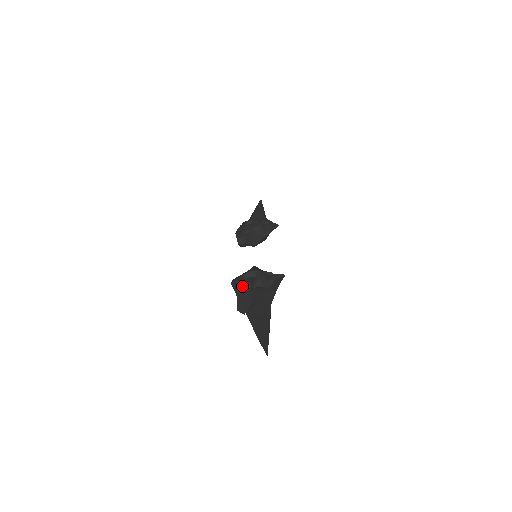
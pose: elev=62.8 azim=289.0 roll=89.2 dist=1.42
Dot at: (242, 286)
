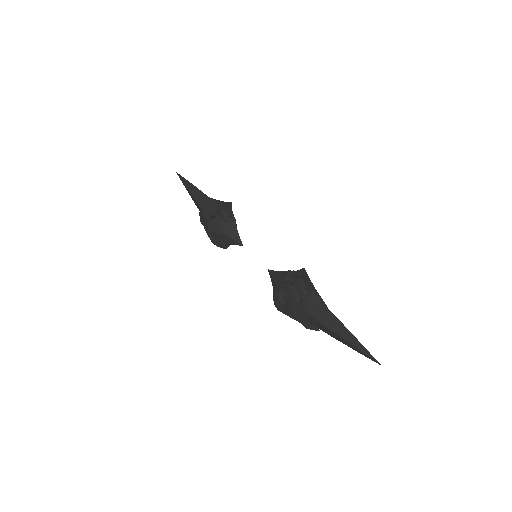
Dot at: (291, 311)
